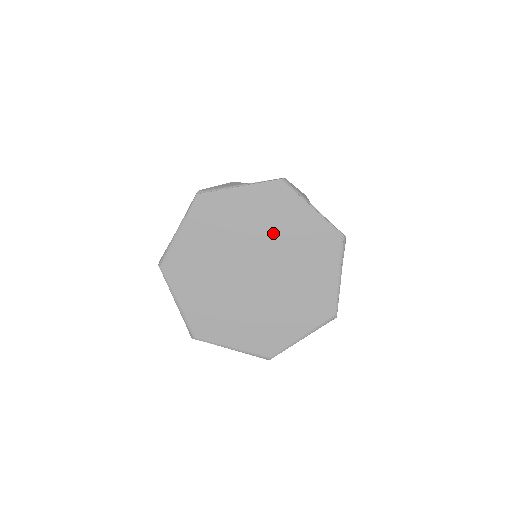
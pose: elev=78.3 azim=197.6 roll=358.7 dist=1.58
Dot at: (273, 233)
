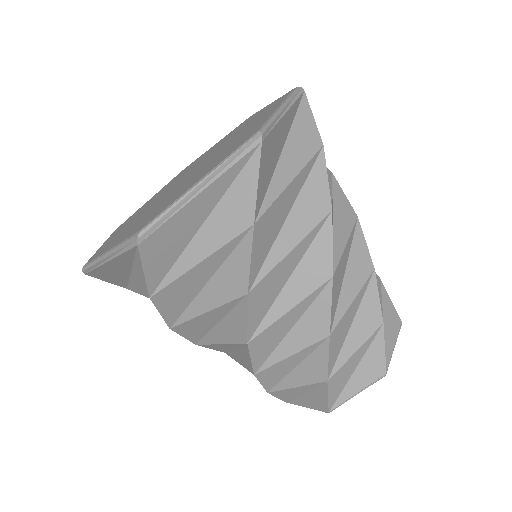
Dot at: (236, 137)
